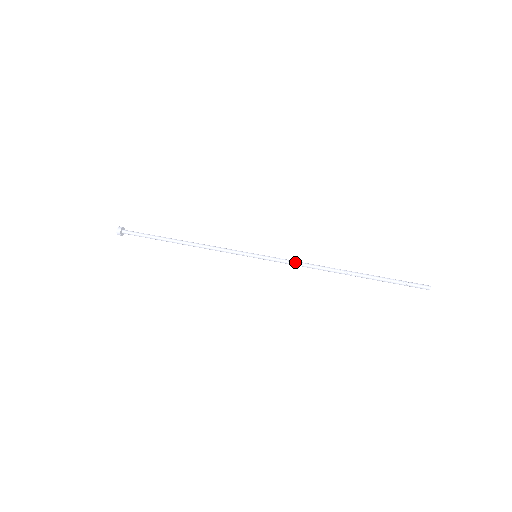
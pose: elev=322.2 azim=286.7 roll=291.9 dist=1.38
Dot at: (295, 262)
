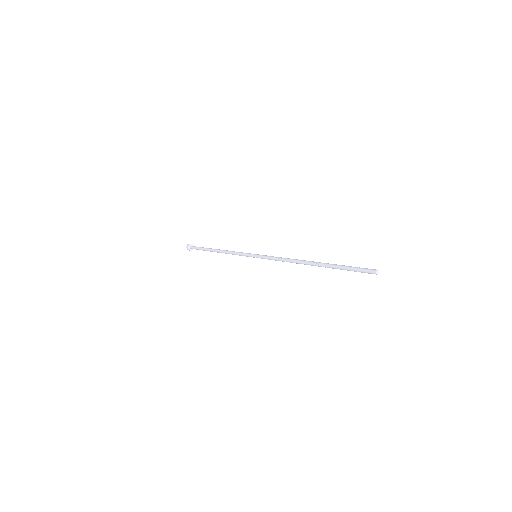
Dot at: (279, 257)
